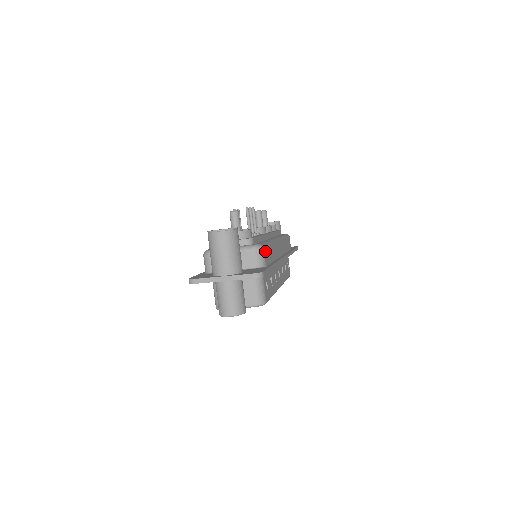
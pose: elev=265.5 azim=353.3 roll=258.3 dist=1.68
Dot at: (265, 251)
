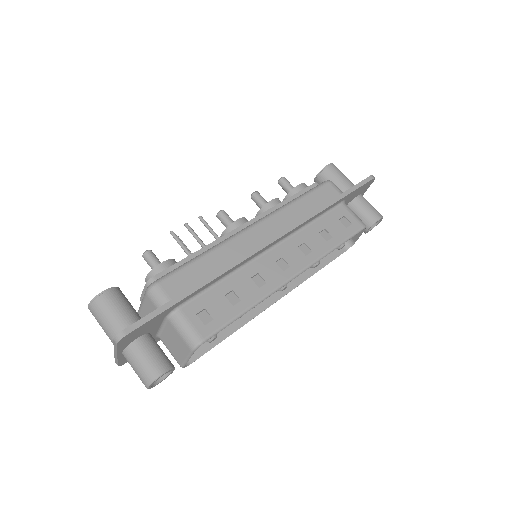
Dot at: (167, 283)
